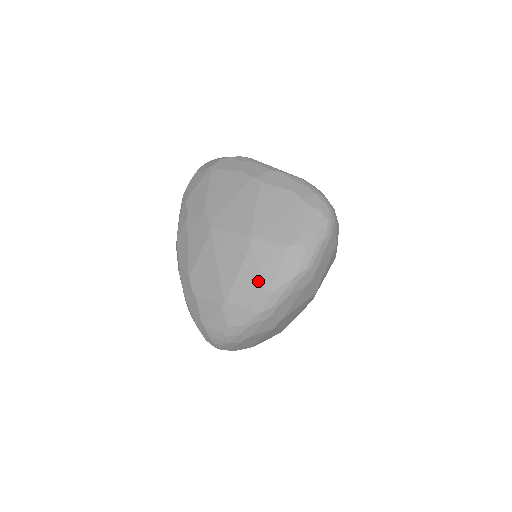
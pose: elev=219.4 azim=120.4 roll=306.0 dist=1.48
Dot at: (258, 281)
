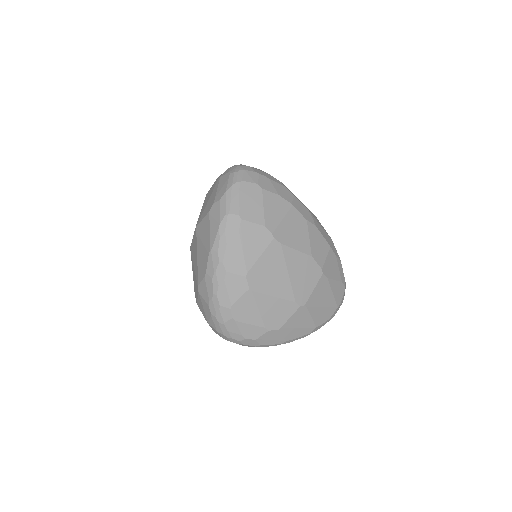
Dot at: (204, 251)
